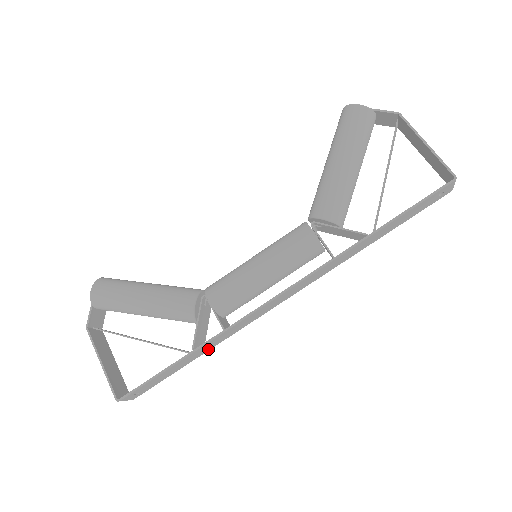
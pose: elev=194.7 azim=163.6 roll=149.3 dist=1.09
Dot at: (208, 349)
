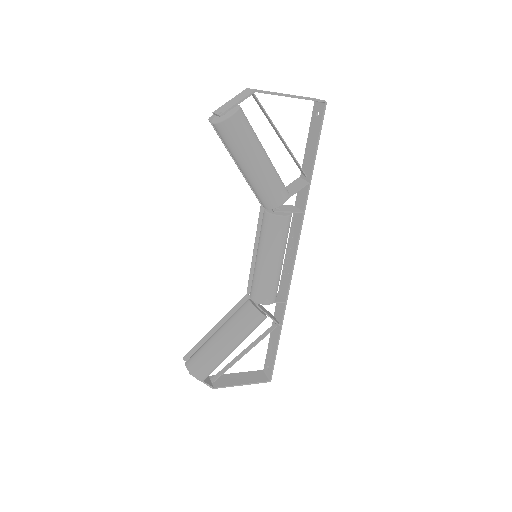
Dot at: (277, 313)
